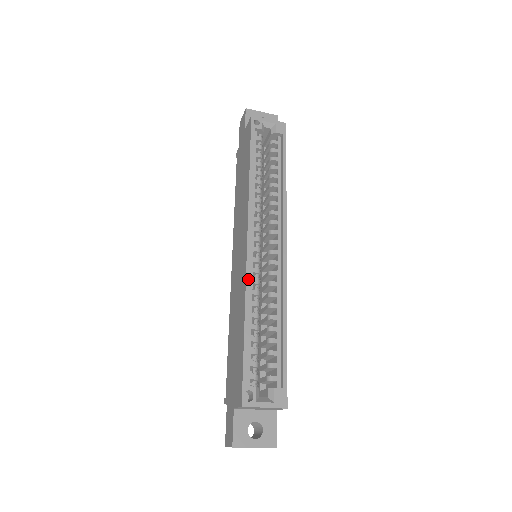
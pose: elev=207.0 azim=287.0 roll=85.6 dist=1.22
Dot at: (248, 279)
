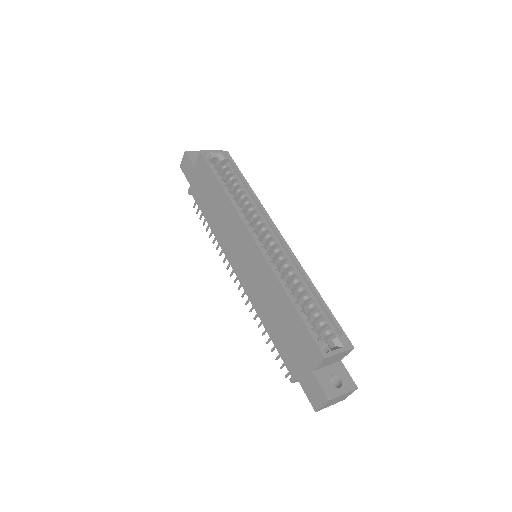
Dot at: (271, 266)
